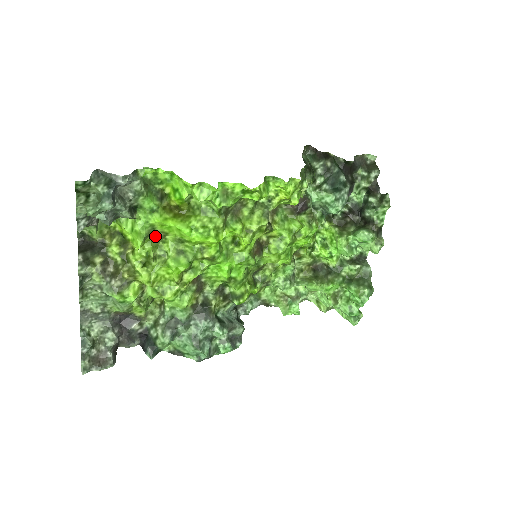
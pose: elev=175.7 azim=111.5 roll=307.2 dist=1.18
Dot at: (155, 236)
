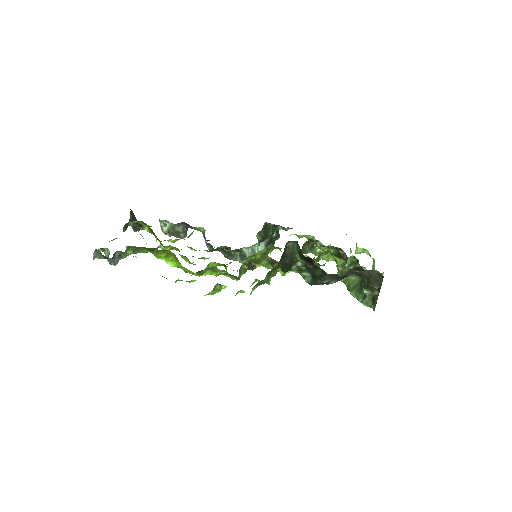
Dot at: occluded
